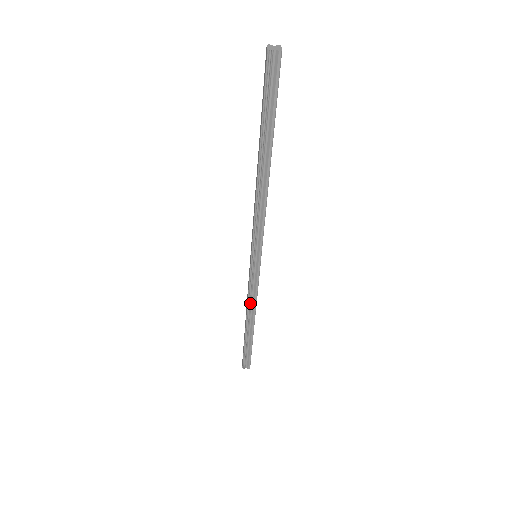
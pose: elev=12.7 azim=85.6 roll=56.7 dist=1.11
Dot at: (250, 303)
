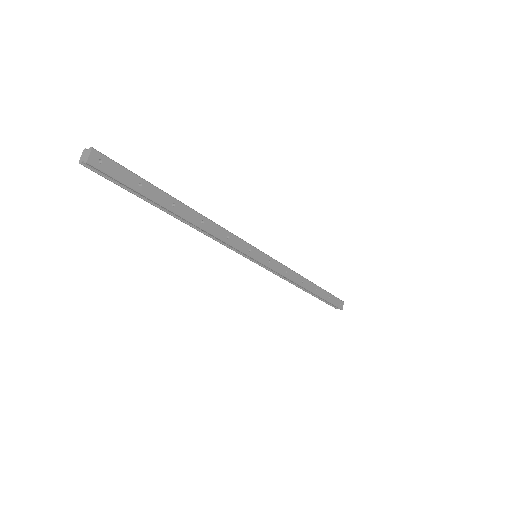
Dot at: (288, 280)
